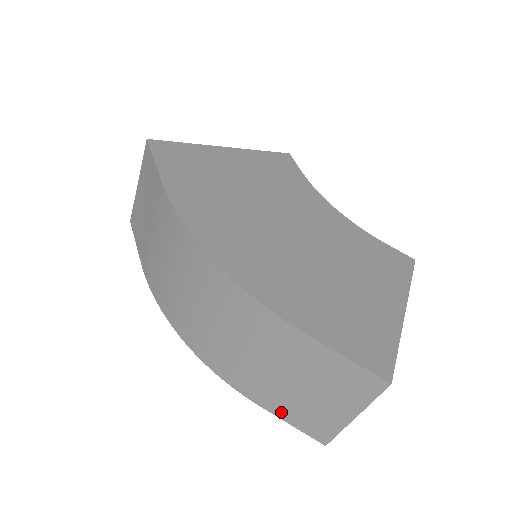
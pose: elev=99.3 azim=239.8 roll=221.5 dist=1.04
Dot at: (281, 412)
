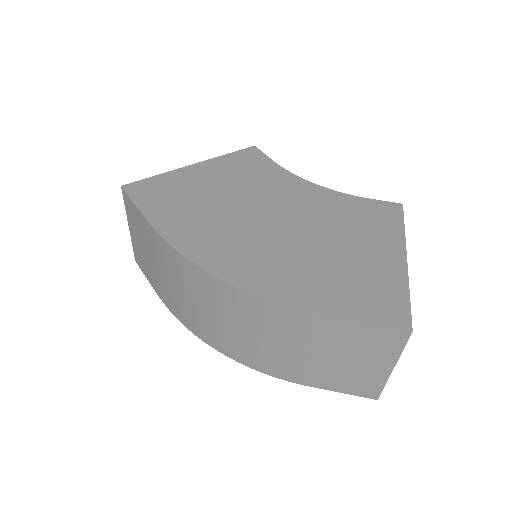
Dot at: (328, 385)
